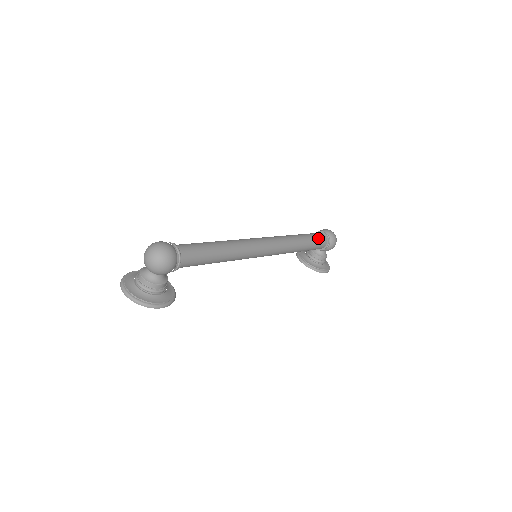
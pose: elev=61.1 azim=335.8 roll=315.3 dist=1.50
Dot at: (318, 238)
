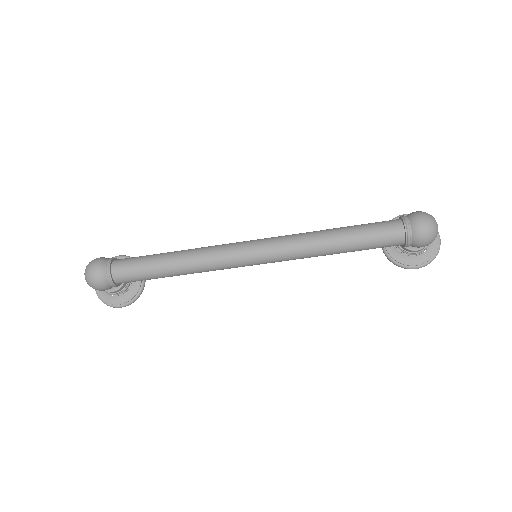
Dot at: (380, 238)
